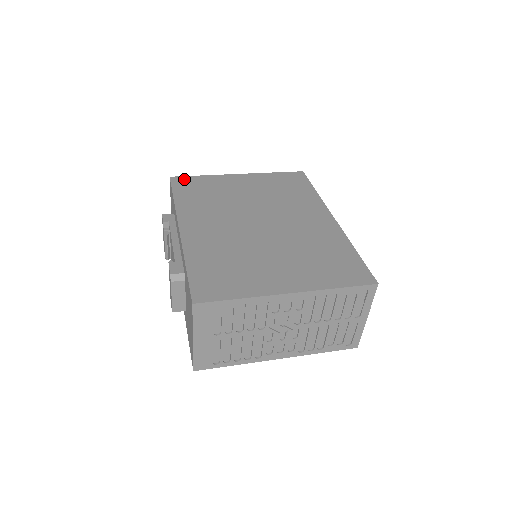
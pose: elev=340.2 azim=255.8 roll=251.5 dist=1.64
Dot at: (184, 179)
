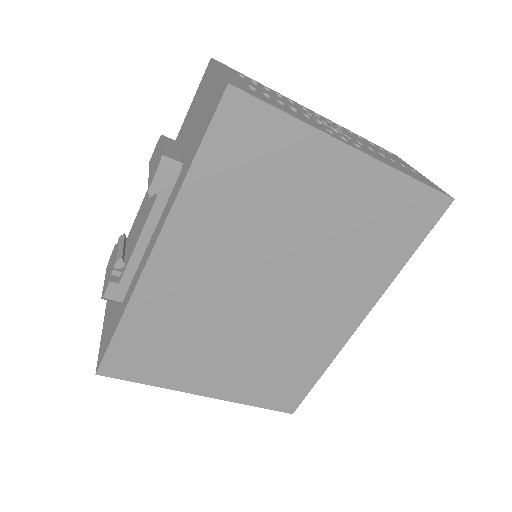
Dot at: occluded
